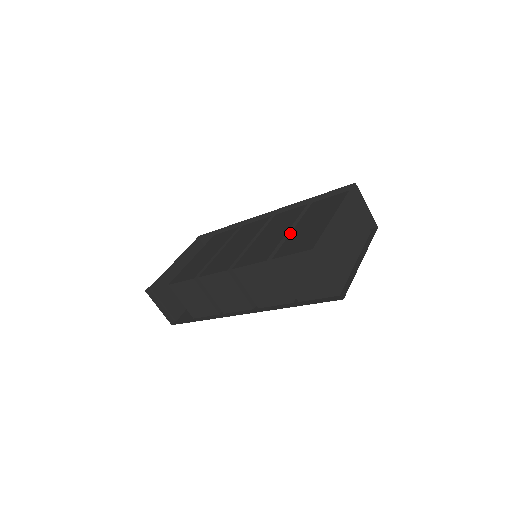
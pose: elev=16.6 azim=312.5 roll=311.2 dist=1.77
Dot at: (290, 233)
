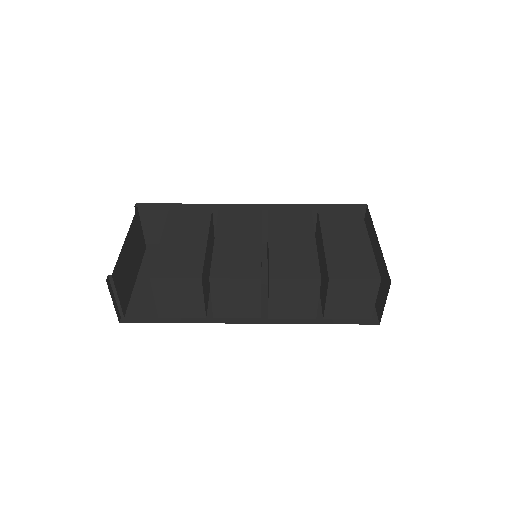
Dot at: (324, 247)
